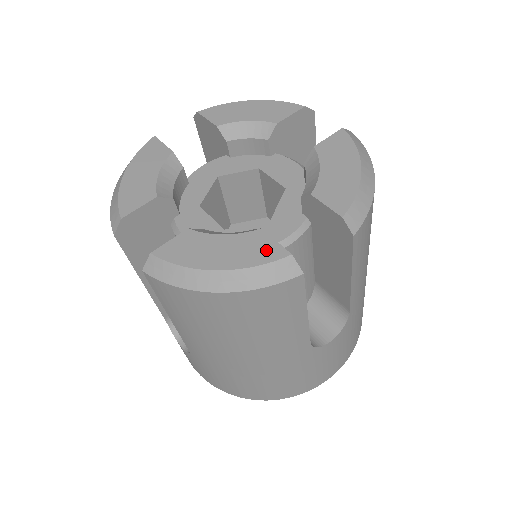
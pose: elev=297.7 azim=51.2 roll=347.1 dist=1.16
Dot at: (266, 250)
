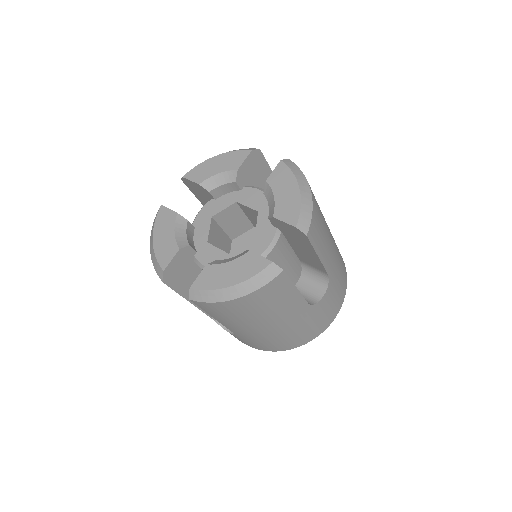
Dot at: (257, 264)
